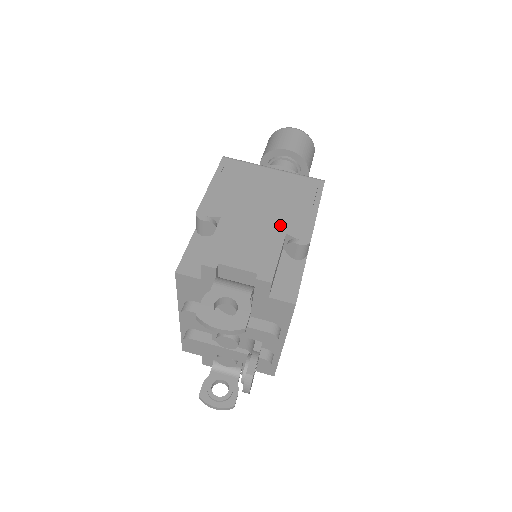
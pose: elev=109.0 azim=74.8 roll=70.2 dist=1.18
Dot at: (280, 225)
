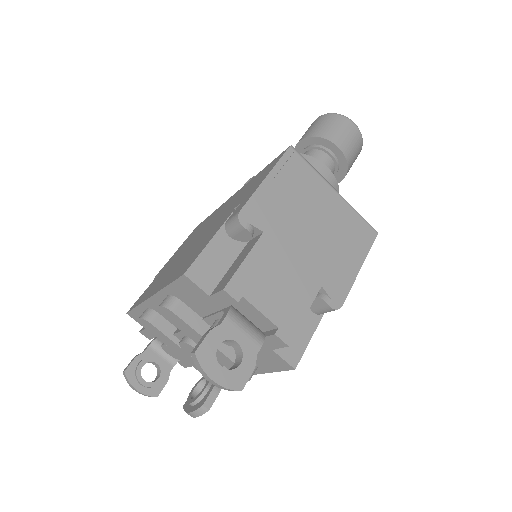
Dot at: (320, 272)
